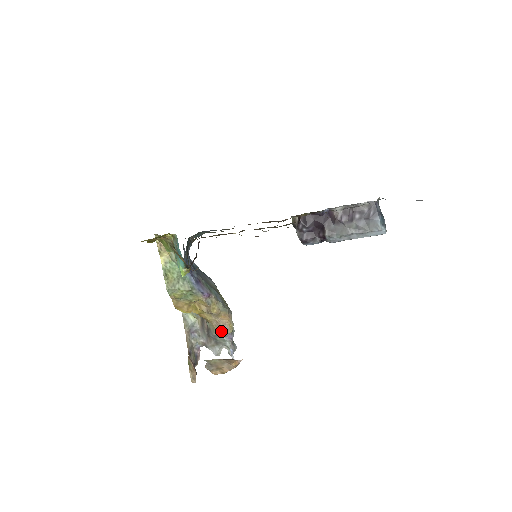
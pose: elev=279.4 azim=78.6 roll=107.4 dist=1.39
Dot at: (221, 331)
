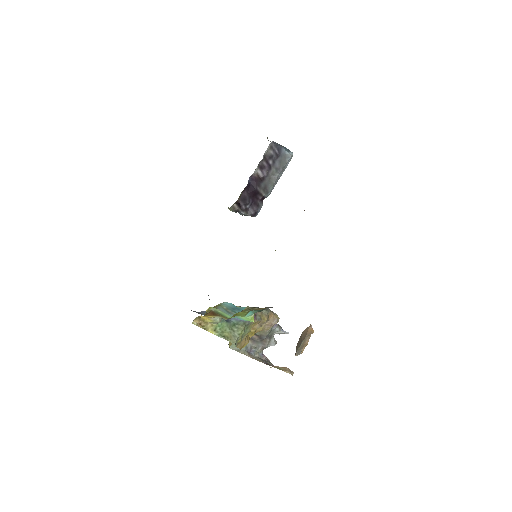
Dot at: occluded
